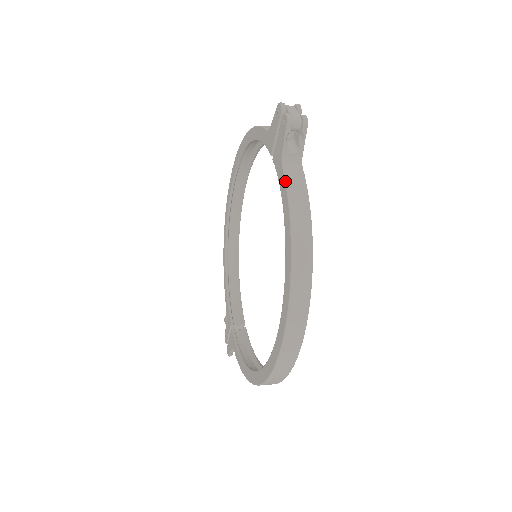
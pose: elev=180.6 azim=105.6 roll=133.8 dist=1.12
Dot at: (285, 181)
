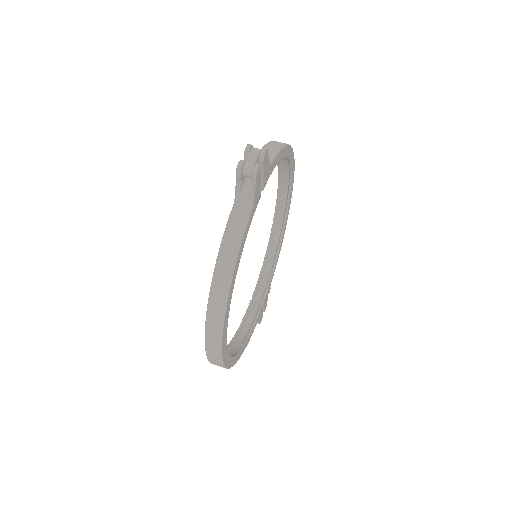
Dot at: (227, 221)
